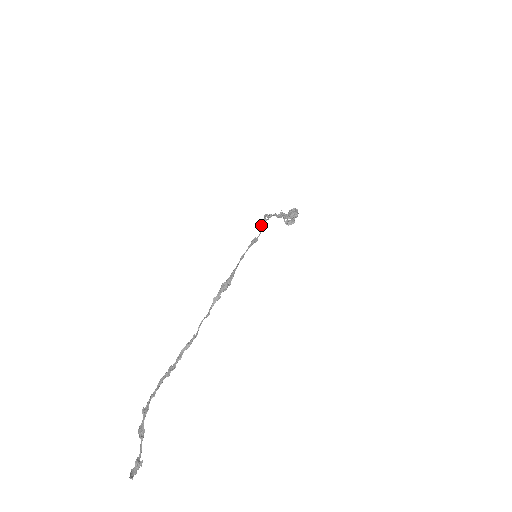
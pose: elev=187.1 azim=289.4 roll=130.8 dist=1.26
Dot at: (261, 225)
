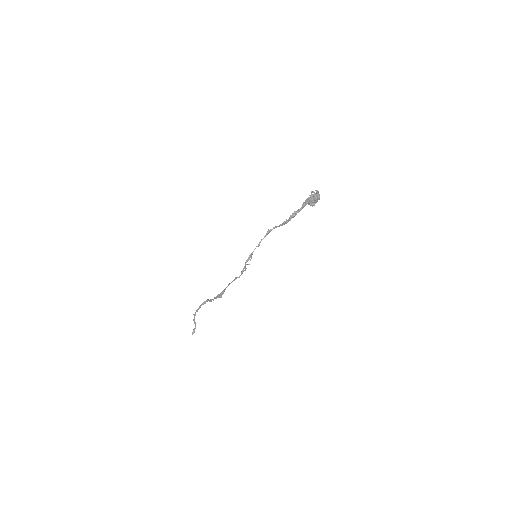
Dot at: (241, 272)
